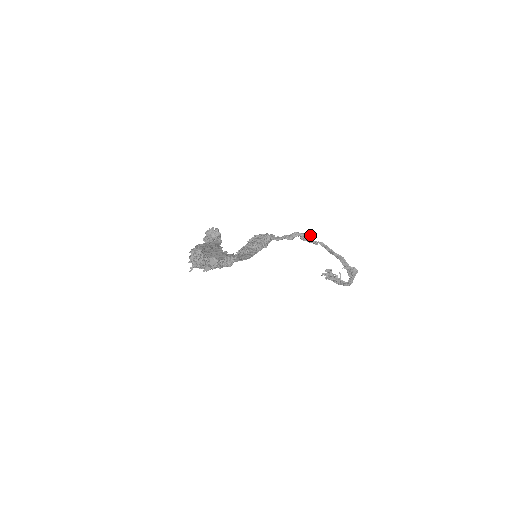
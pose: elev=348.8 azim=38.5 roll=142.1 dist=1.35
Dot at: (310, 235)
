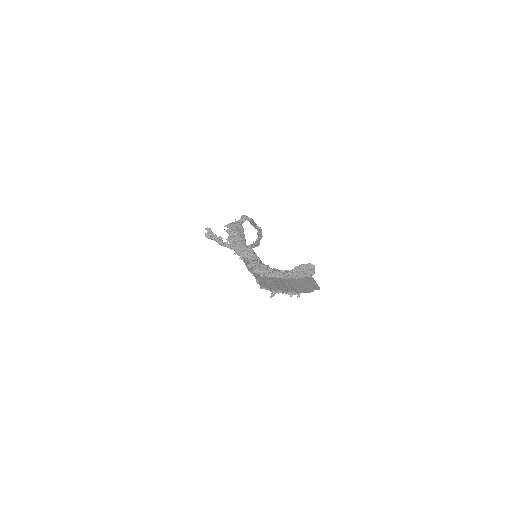
Dot at: (251, 218)
